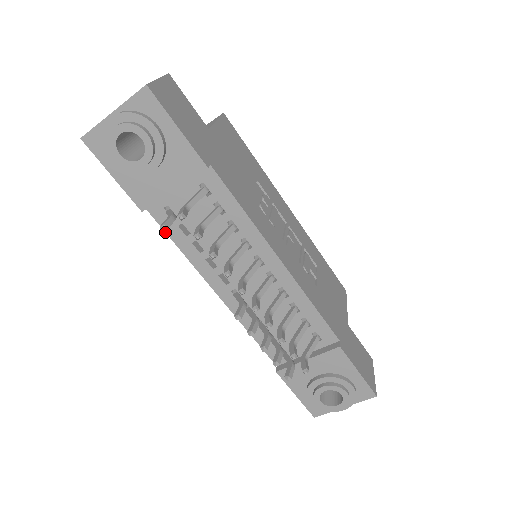
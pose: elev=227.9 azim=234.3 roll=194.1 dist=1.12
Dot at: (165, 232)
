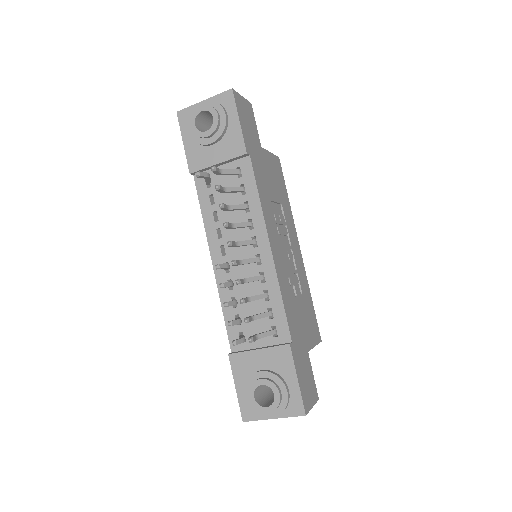
Dot at: (198, 198)
